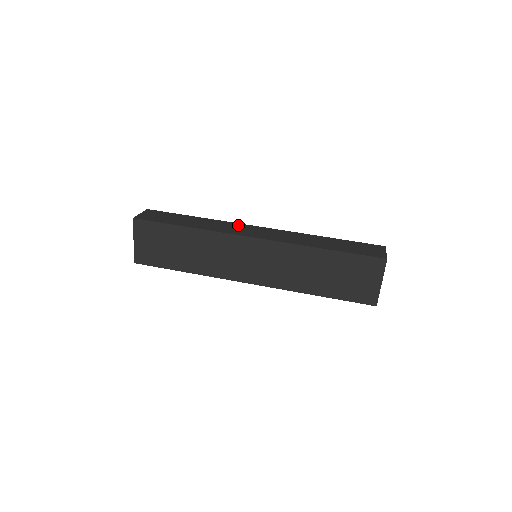
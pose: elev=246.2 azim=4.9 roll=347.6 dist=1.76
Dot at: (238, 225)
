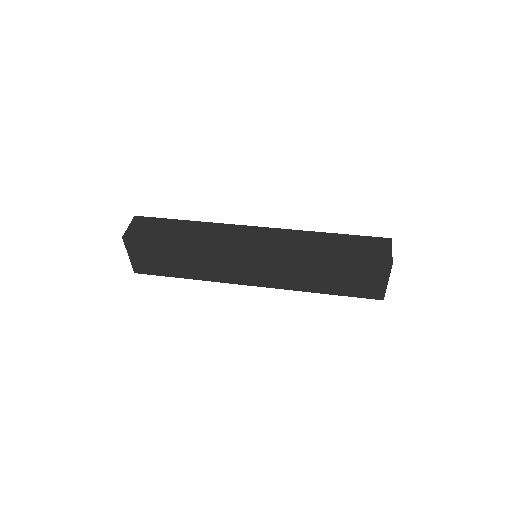
Dot at: (233, 228)
